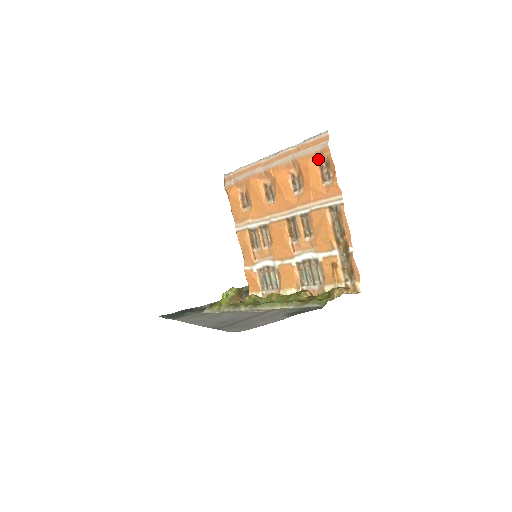
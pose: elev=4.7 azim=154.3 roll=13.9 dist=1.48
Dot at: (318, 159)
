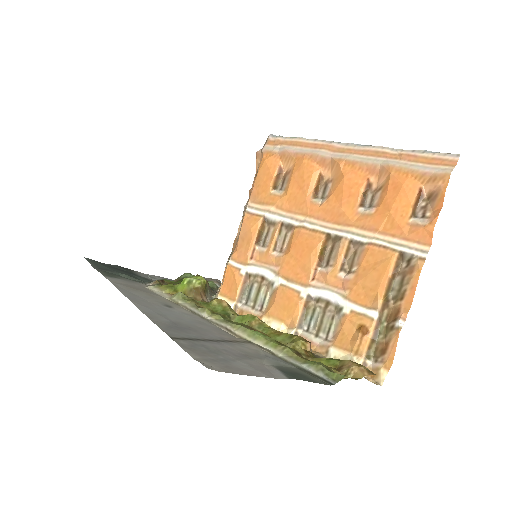
Dot at: (422, 183)
